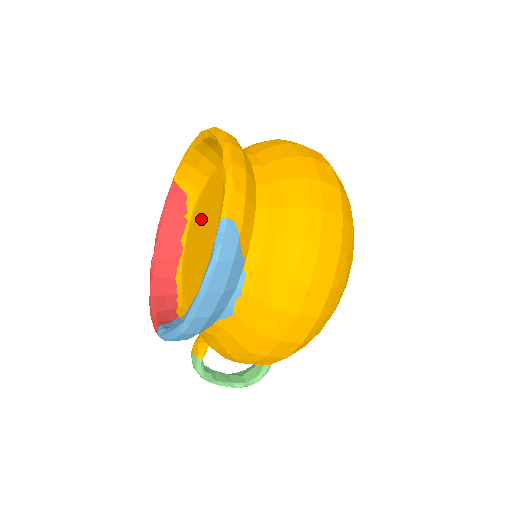
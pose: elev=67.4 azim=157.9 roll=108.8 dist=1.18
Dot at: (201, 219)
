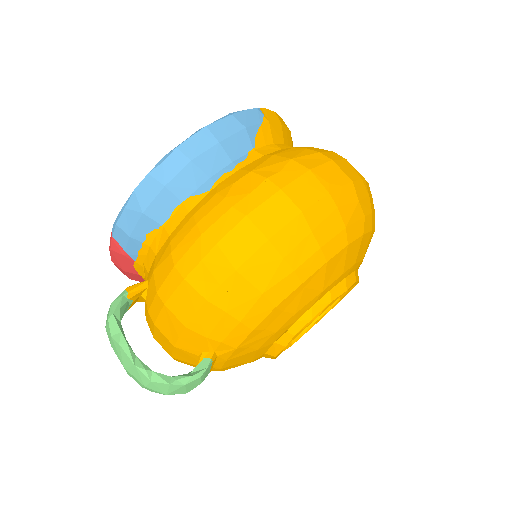
Dot at: occluded
